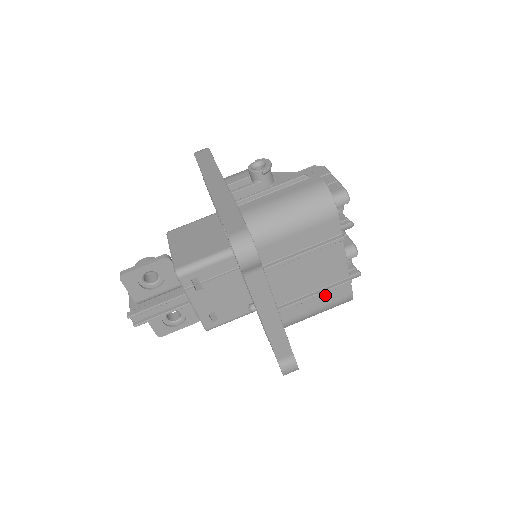
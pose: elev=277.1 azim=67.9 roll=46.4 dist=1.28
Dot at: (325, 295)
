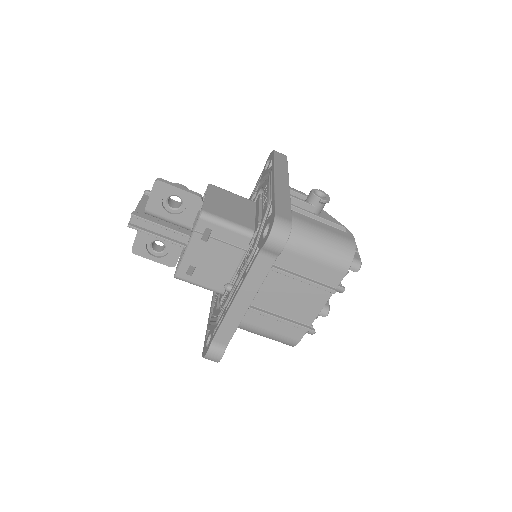
Dot at: (282, 324)
